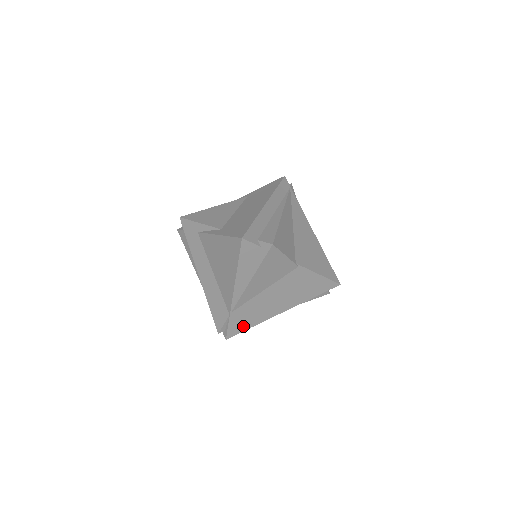
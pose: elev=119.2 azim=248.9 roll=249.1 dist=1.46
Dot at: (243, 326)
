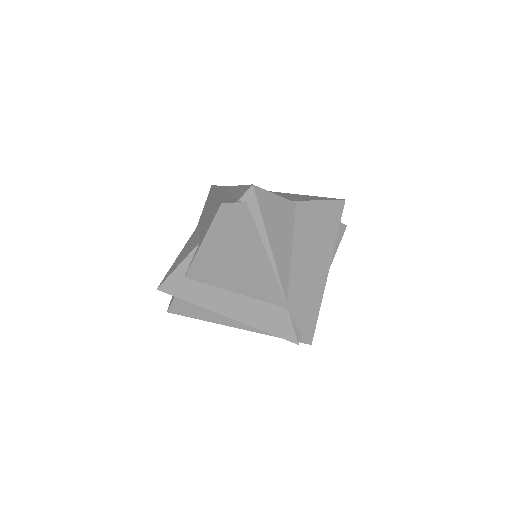
Dot at: (311, 314)
